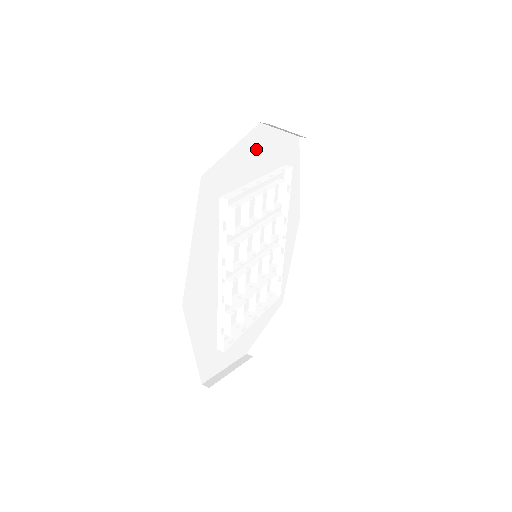
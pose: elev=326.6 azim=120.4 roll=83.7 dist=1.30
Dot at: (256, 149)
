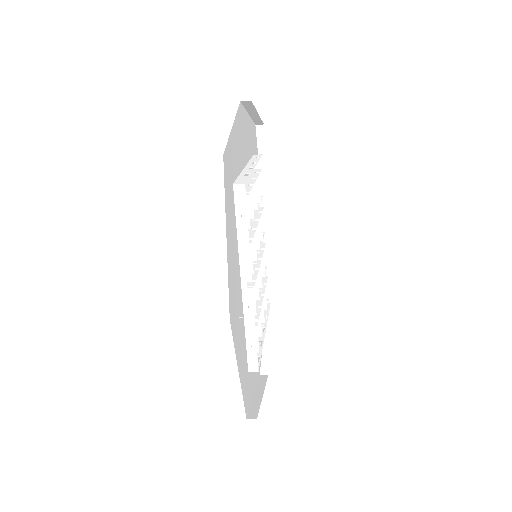
Dot at: (241, 132)
